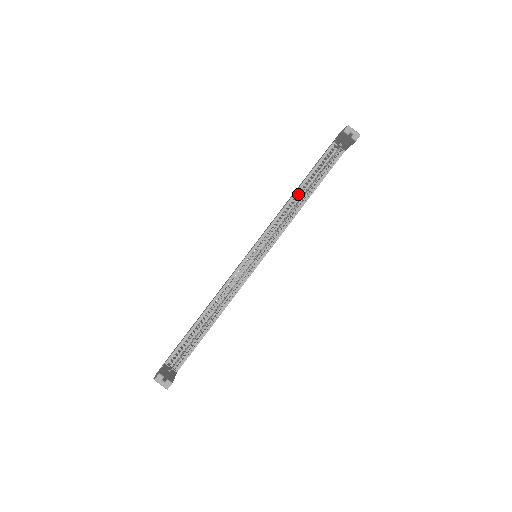
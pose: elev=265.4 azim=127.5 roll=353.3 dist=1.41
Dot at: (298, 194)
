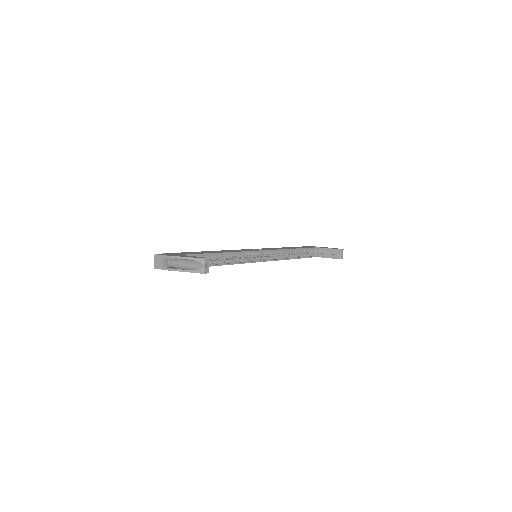
Dot at: (293, 251)
